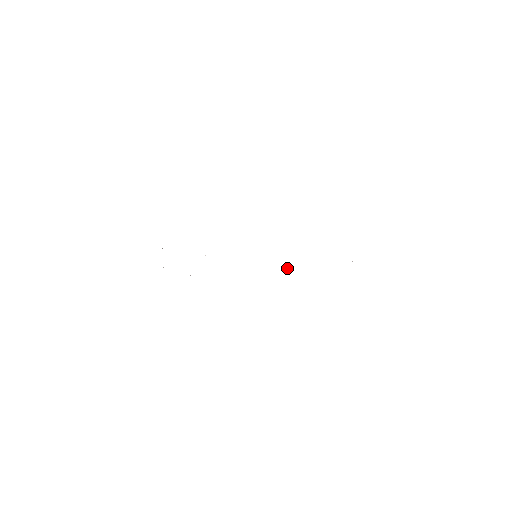
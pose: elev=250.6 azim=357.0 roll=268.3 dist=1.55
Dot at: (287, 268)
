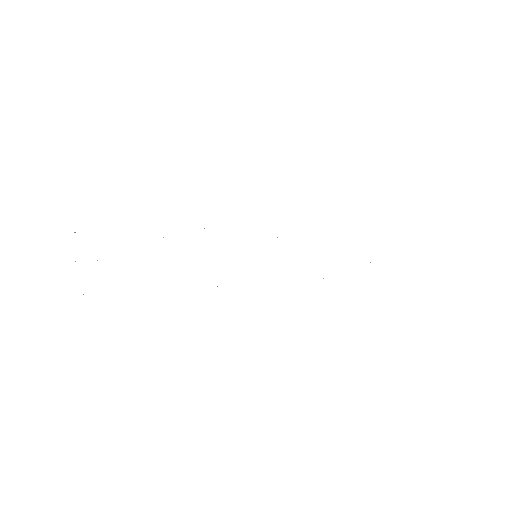
Dot at: (323, 278)
